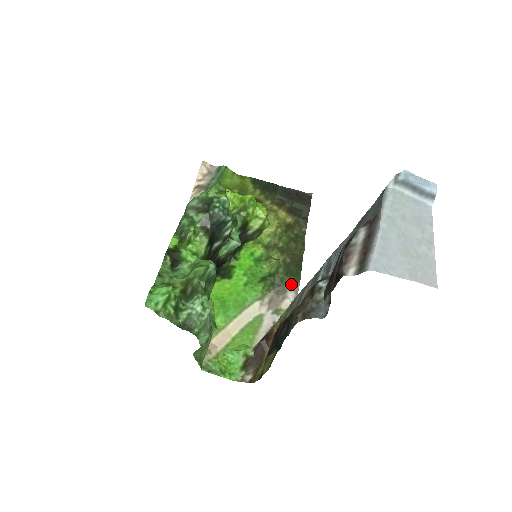
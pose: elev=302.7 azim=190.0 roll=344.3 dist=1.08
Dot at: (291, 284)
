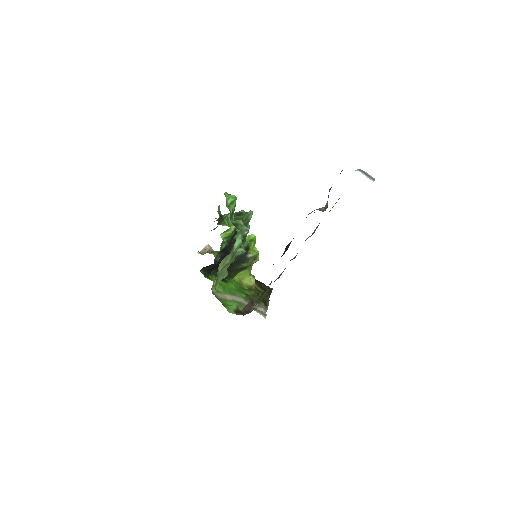
Dot at: (263, 306)
